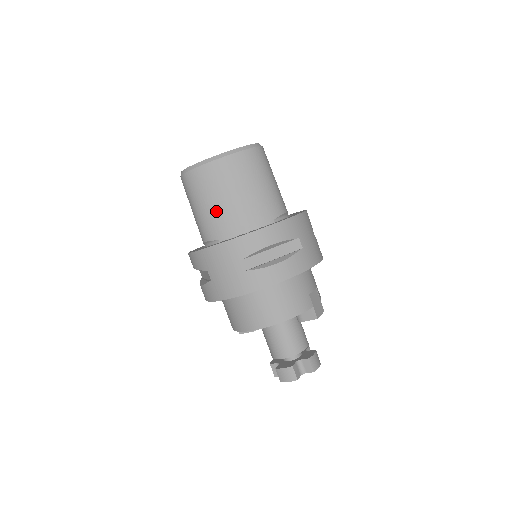
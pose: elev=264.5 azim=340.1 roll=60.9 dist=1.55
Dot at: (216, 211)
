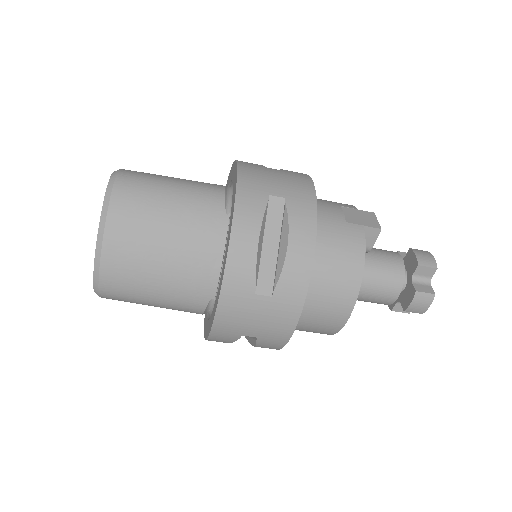
Dot at: (172, 282)
